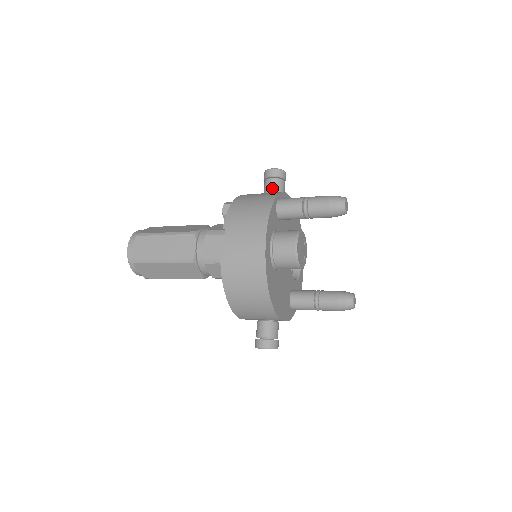
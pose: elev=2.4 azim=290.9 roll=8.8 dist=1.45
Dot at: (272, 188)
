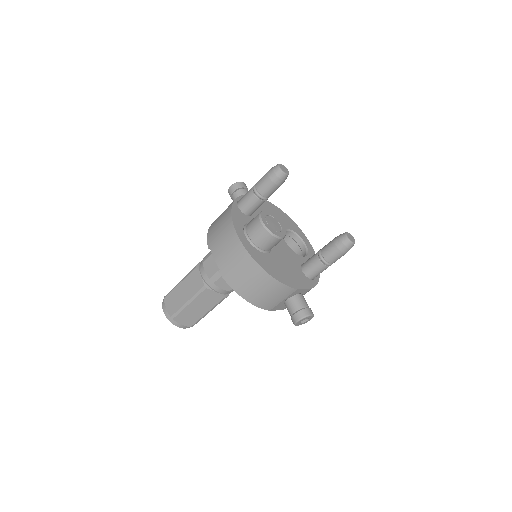
Dot at: occluded
